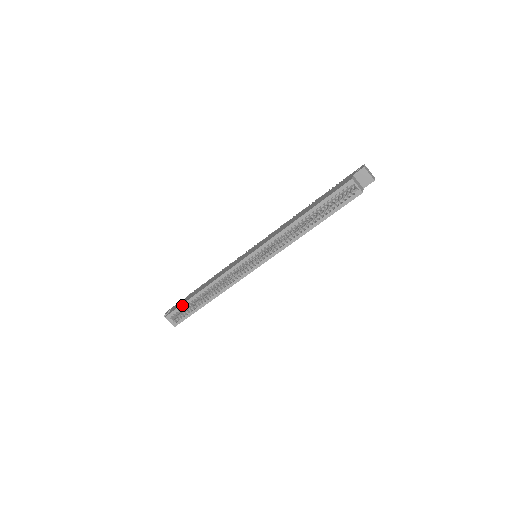
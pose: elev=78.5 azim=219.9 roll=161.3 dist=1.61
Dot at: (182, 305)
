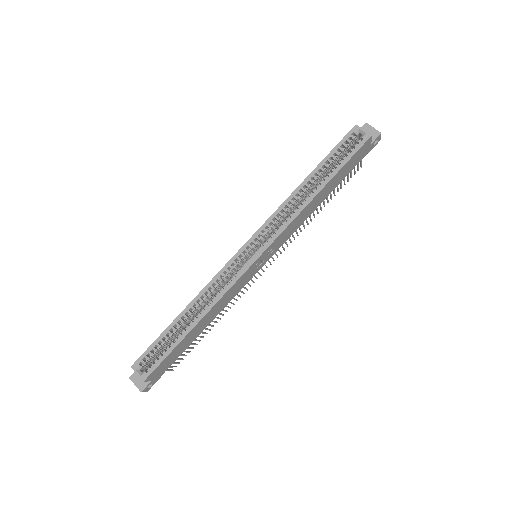
Dot at: (156, 340)
